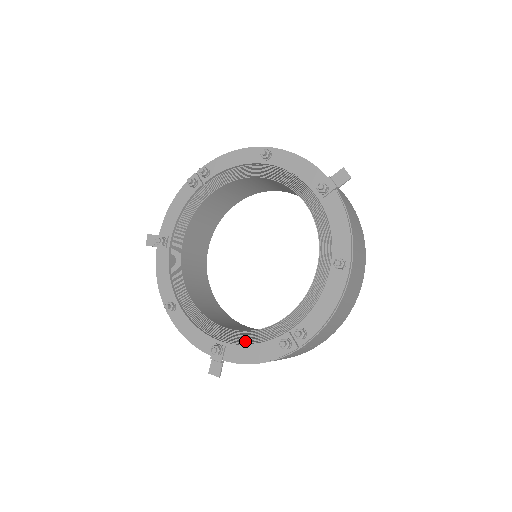
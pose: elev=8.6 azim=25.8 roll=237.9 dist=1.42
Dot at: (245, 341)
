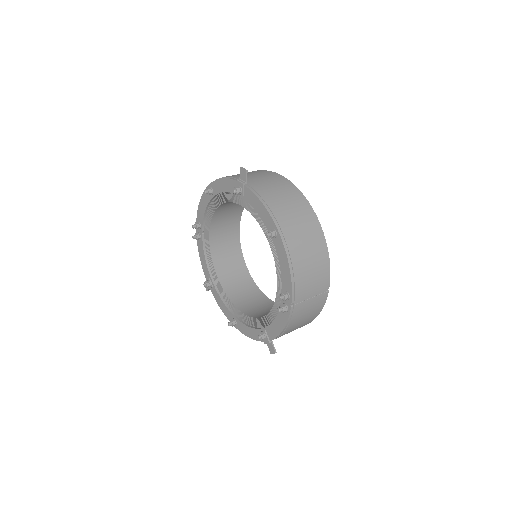
Dot at: (272, 320)
